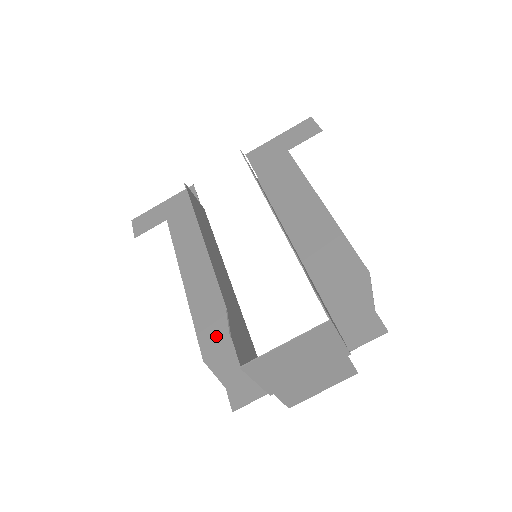
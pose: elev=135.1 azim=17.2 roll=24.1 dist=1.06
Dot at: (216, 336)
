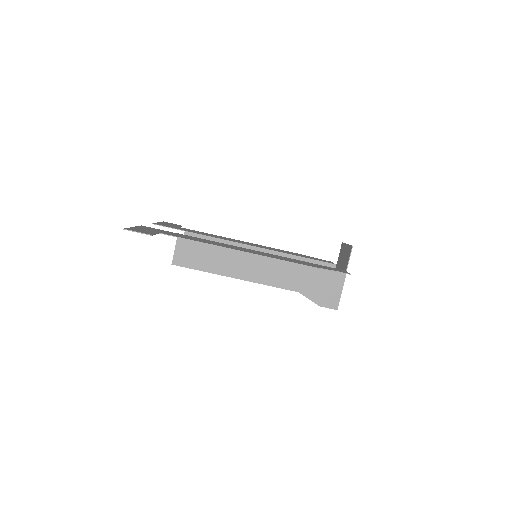
Dot at: occluded
